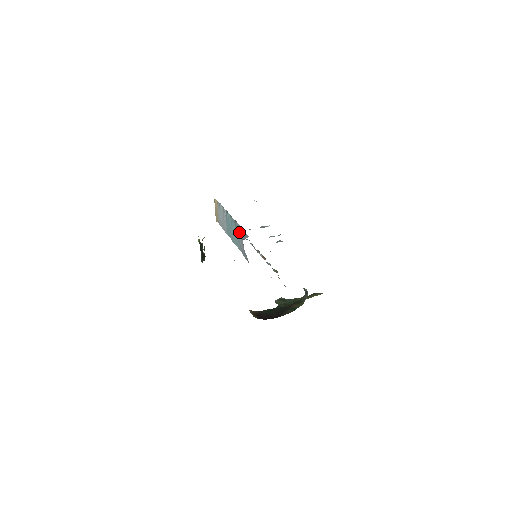
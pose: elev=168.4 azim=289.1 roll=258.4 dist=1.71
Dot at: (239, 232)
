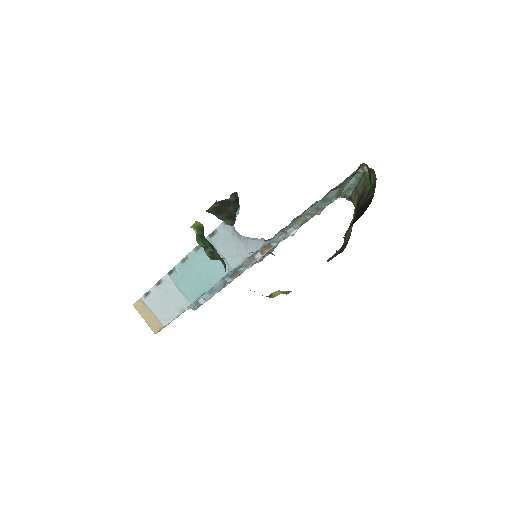
Dot at: (216, 241)
